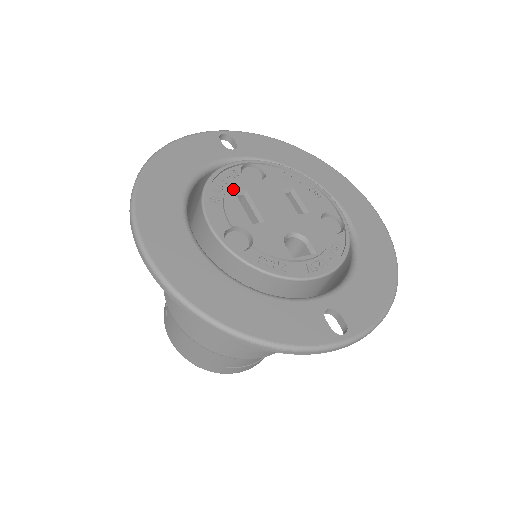
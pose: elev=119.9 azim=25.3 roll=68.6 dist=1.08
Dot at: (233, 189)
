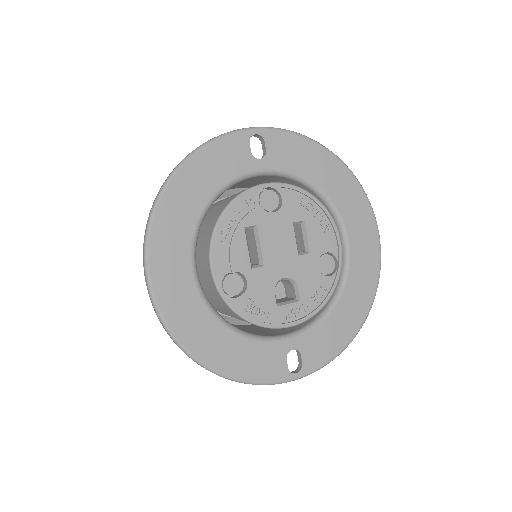
Dot at: (244, 225)
